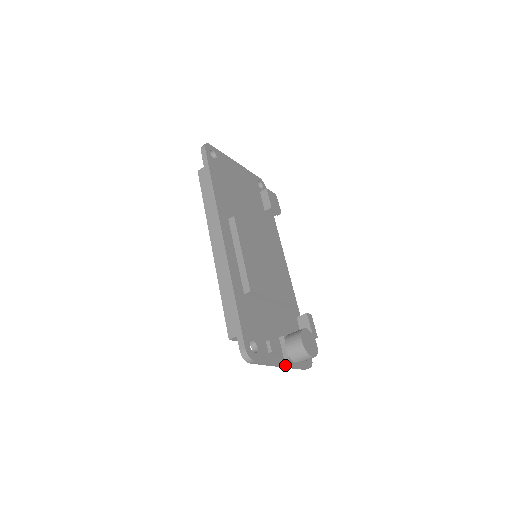
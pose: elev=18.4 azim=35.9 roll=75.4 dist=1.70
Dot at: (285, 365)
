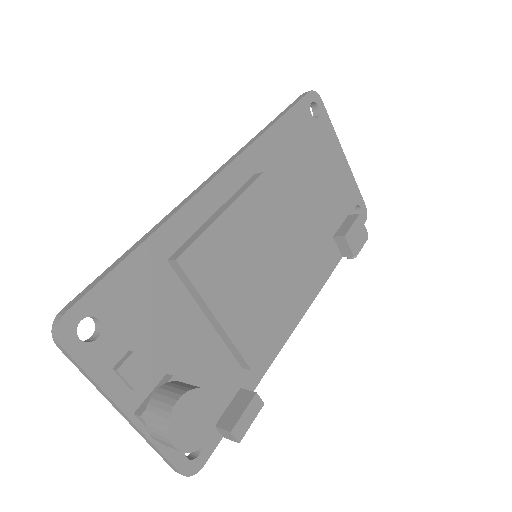
Dot at: (130, 419)
